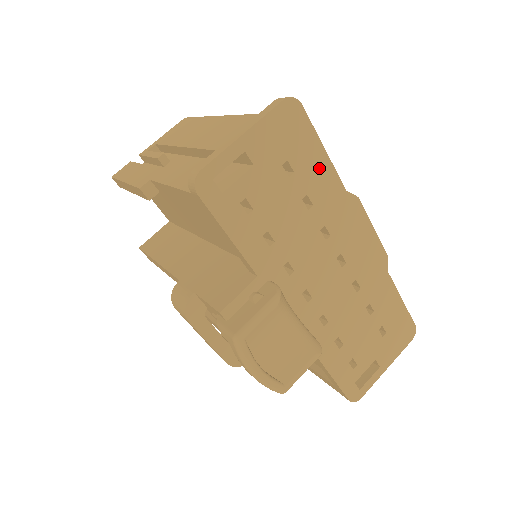
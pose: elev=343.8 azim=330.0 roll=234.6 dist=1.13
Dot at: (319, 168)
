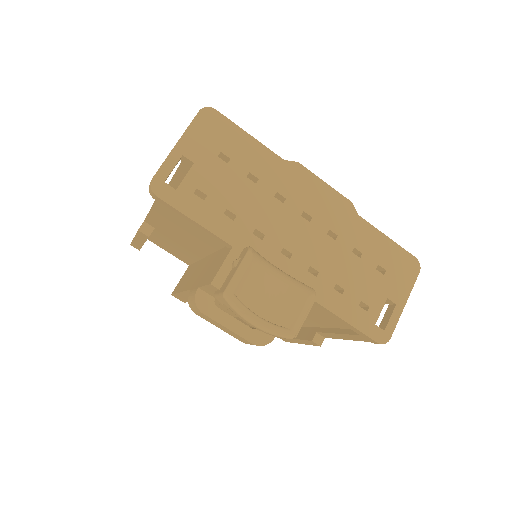
Dot at: (251, 150)
